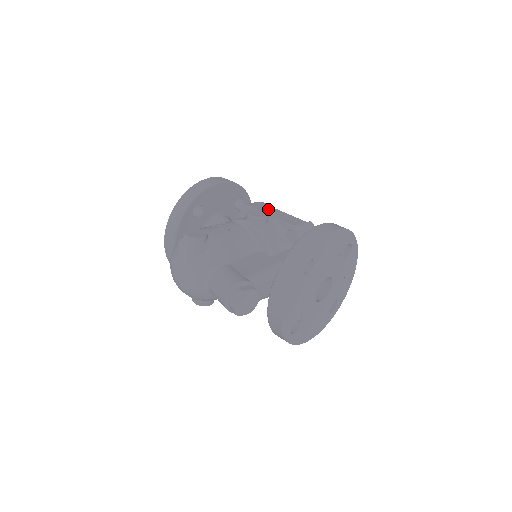
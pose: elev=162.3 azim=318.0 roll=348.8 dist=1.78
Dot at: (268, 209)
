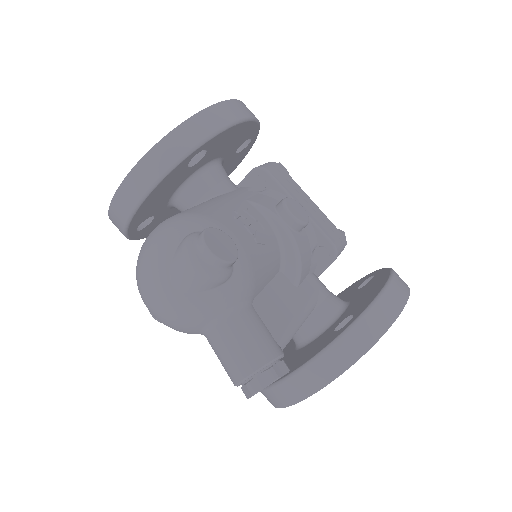
Dot at: (296, 190)
